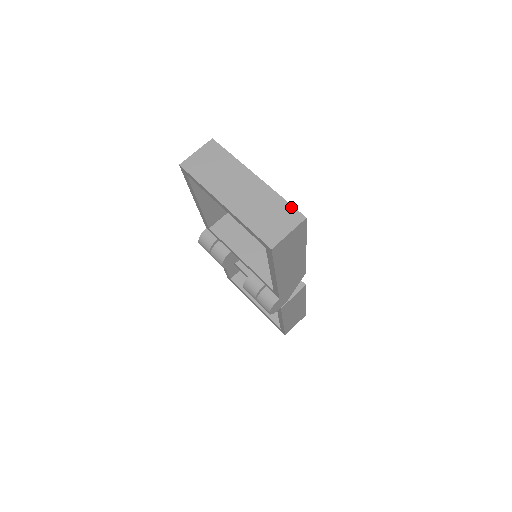
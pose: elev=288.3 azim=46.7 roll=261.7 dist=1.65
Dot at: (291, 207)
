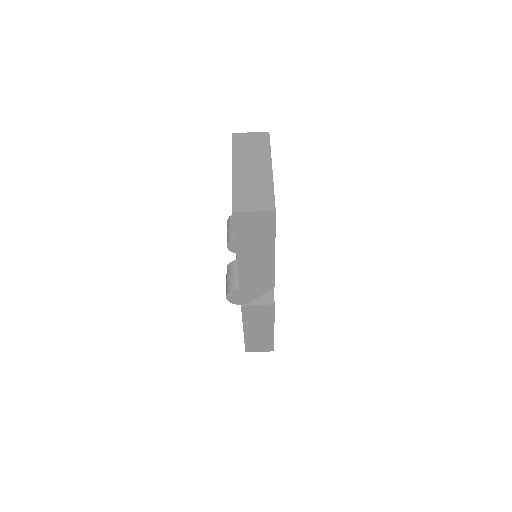
Dot at: (273, 198)
